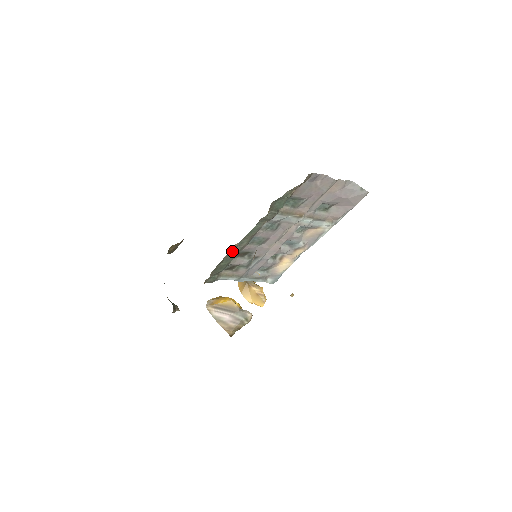
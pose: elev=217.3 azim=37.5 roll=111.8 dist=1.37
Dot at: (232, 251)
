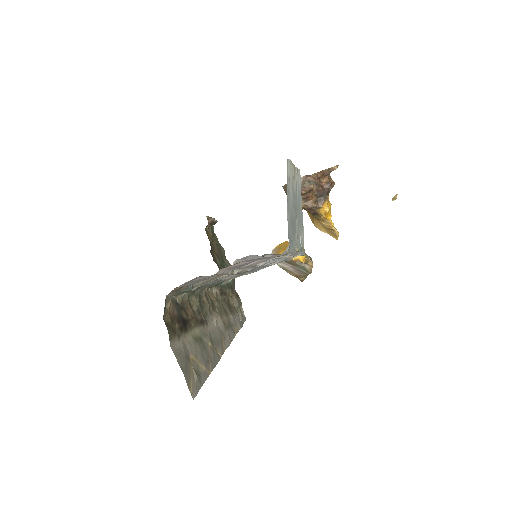
Dot at: occluded
